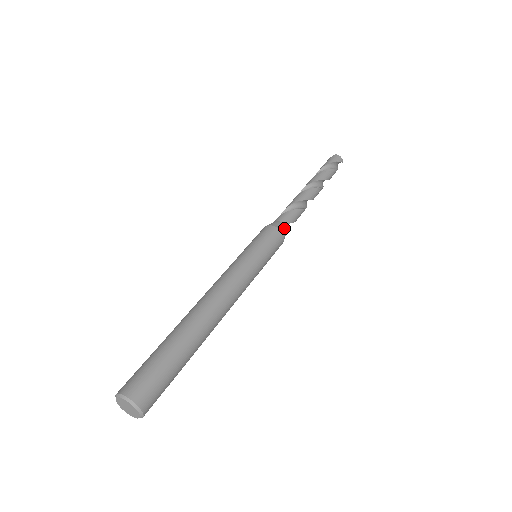
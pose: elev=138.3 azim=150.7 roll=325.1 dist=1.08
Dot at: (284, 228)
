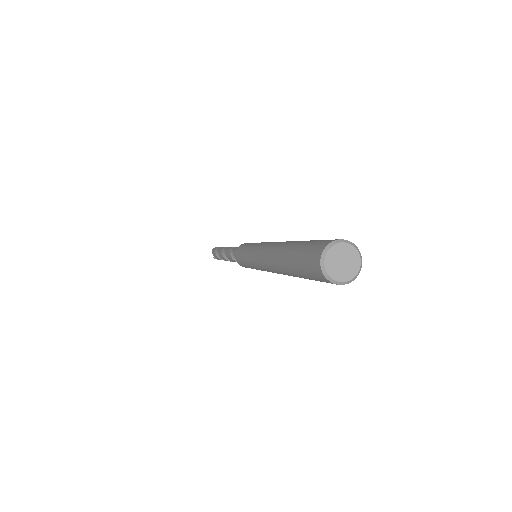
Dot at: occluded
